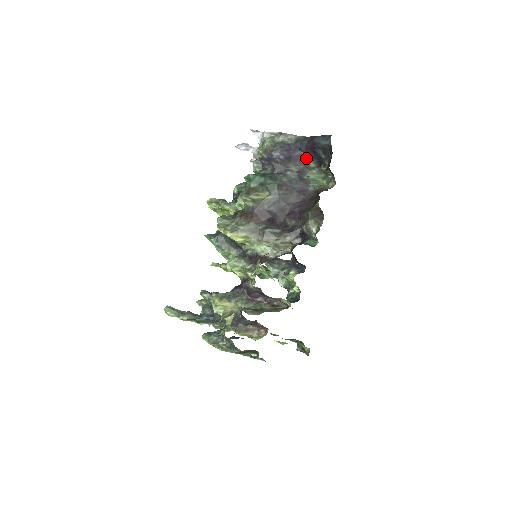
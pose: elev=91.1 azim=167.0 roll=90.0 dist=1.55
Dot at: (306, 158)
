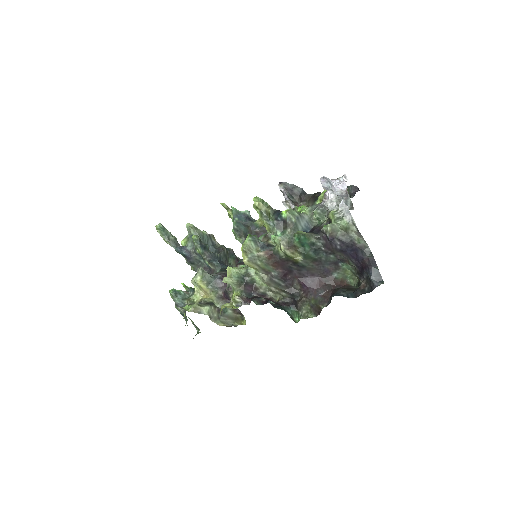
Dot at: (354, 261)
